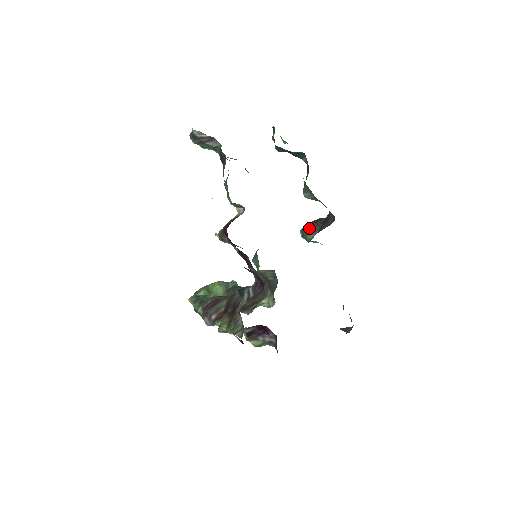
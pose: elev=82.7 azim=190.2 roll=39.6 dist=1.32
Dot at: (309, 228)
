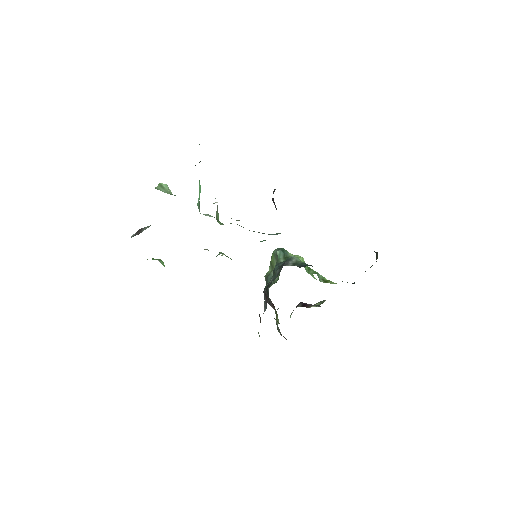
Dot at: occluded
